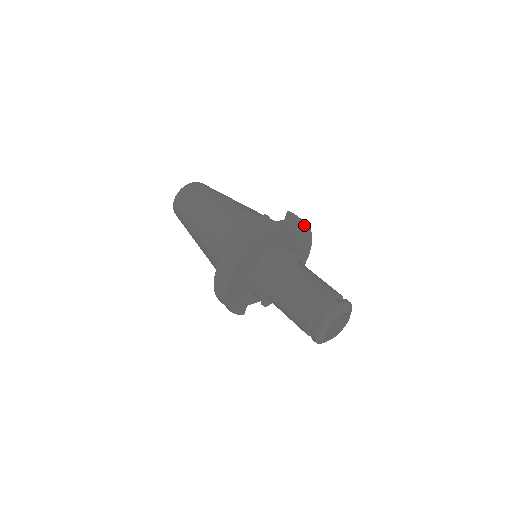
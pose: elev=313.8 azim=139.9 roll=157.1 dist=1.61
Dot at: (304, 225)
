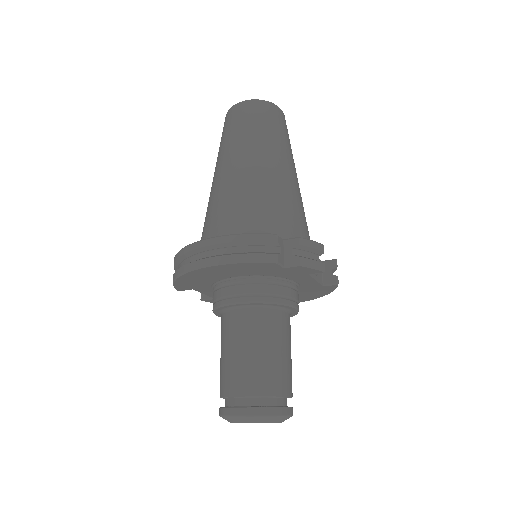
Dot at: (332, 288)
